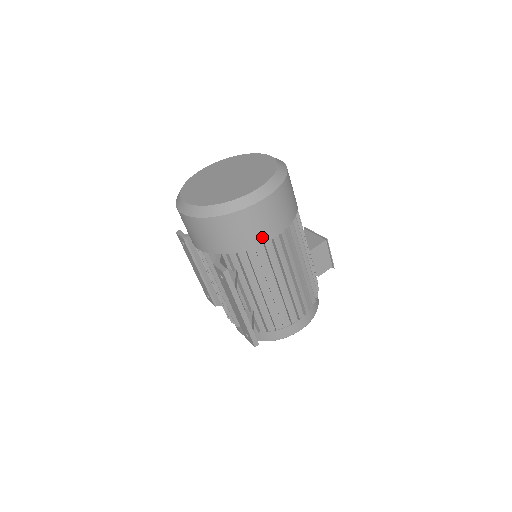
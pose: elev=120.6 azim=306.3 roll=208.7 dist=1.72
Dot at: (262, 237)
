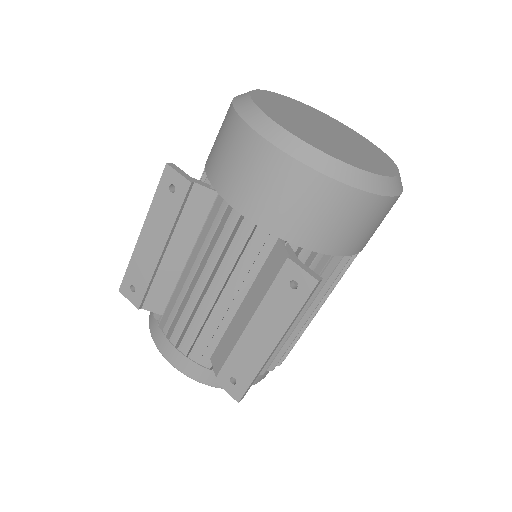
Dot at: (359, 245)
